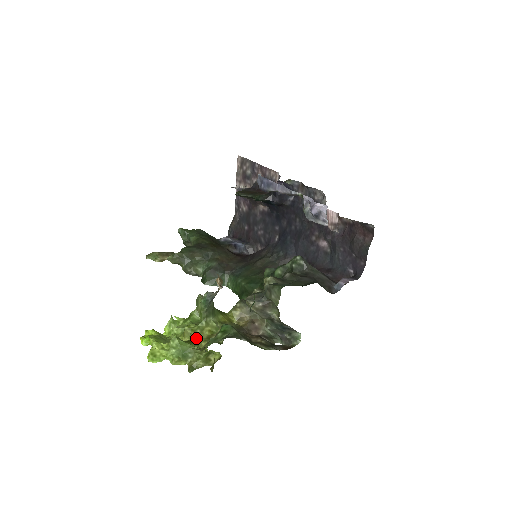
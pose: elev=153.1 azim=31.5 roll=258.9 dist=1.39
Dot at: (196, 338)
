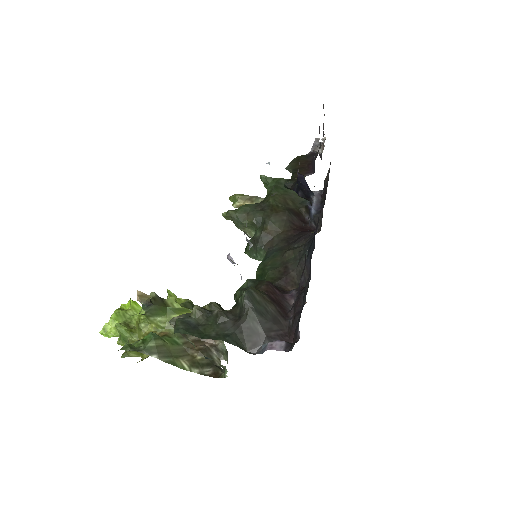
Dot at: (139, 330)
